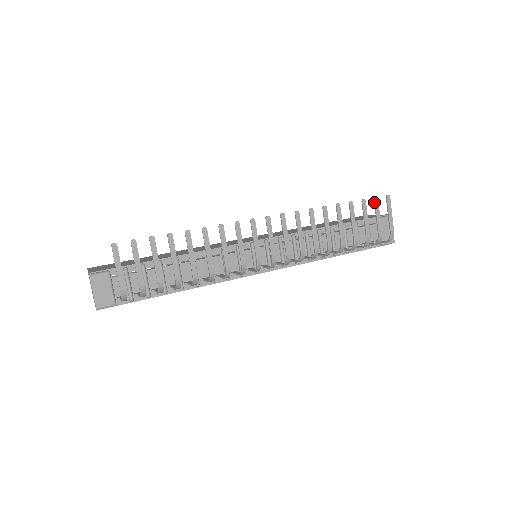
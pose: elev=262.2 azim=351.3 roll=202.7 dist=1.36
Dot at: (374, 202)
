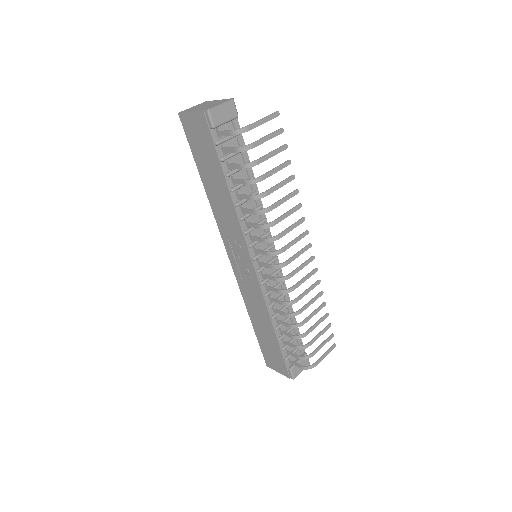
Dot at: (330, 335)
